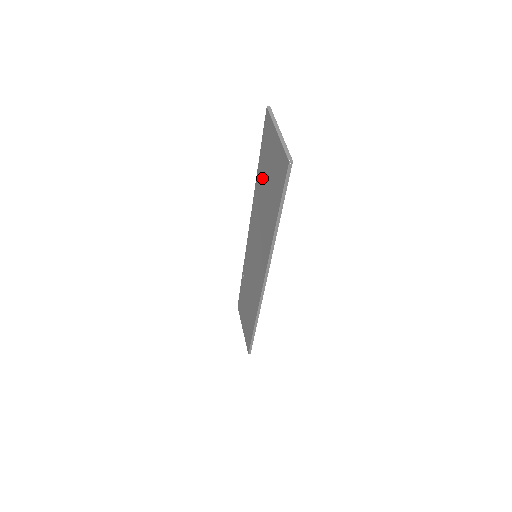
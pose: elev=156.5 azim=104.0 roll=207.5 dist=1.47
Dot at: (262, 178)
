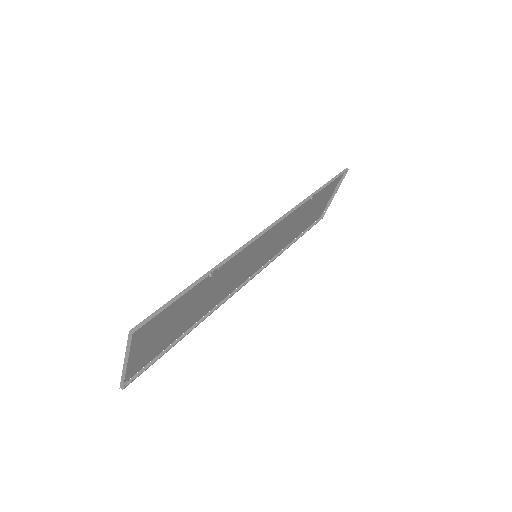
Dot at: (192, 296)
